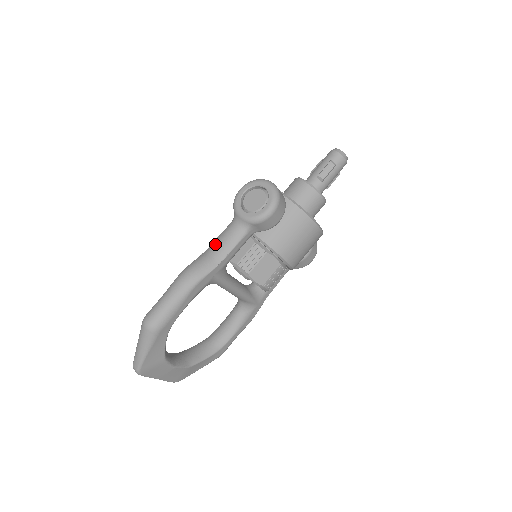
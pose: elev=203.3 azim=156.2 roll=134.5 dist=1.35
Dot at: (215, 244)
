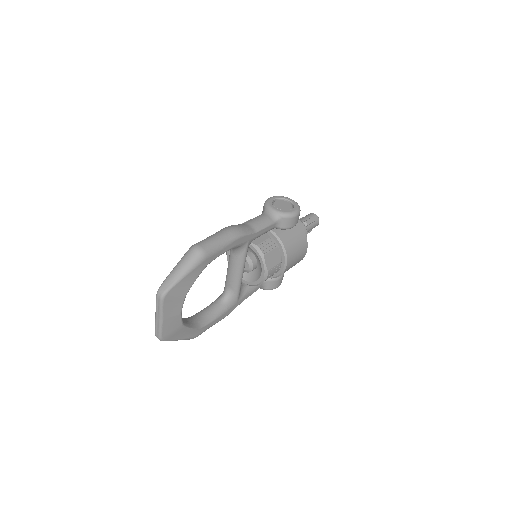
Dot at: (251, 221)
